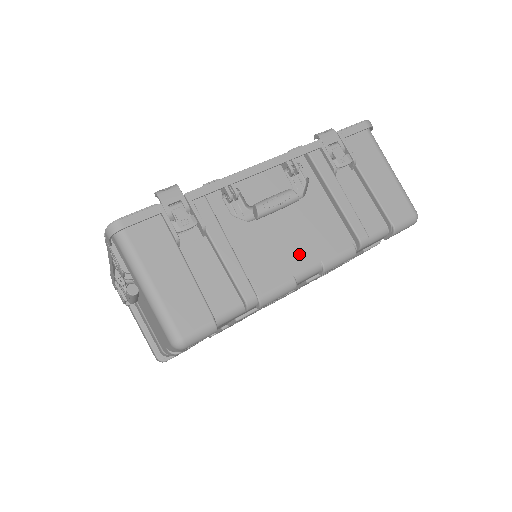
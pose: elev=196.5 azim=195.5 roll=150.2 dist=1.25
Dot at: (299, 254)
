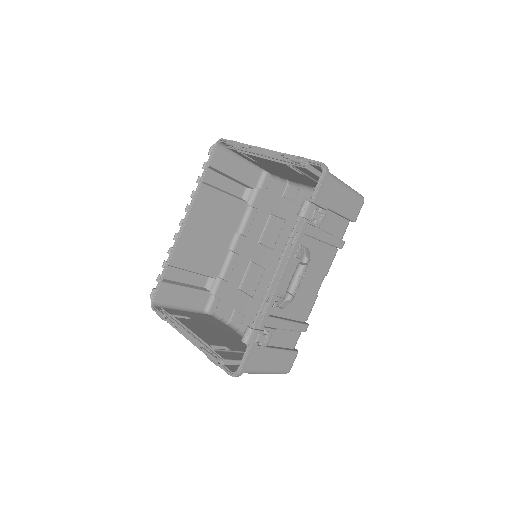
Dot at: (315, 284)
